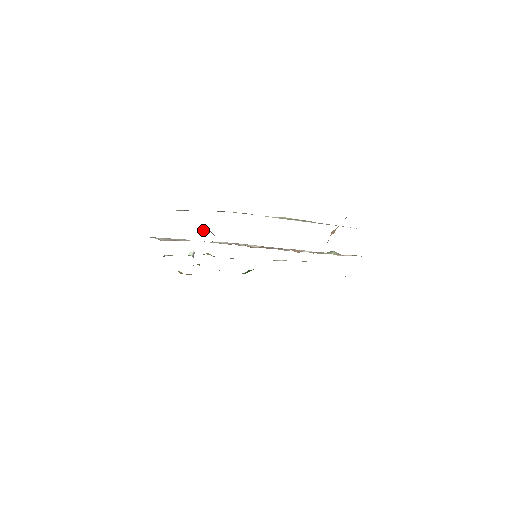
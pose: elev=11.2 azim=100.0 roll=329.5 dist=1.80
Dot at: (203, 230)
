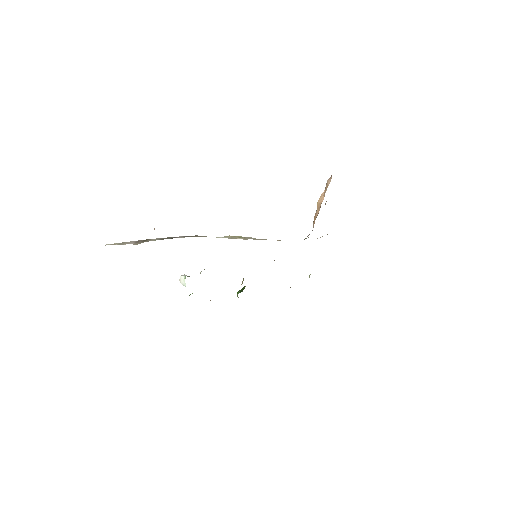
Dot at: occluded
